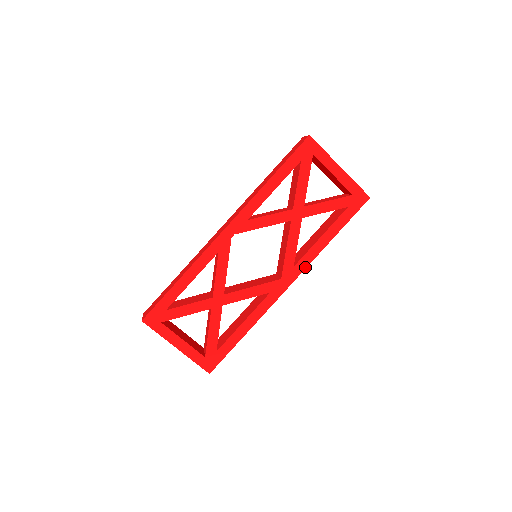
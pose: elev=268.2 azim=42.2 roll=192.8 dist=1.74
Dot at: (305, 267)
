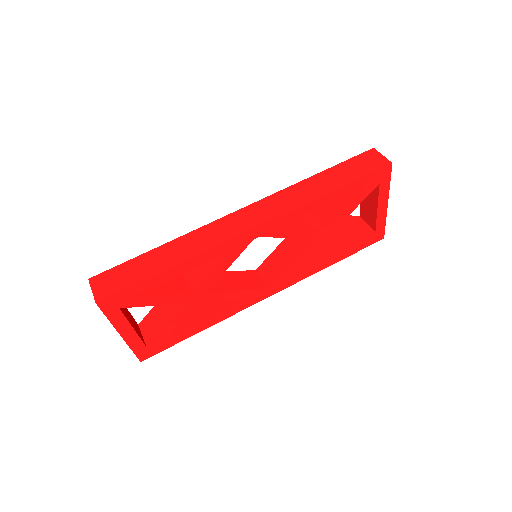
Dot at: (294, 283)
